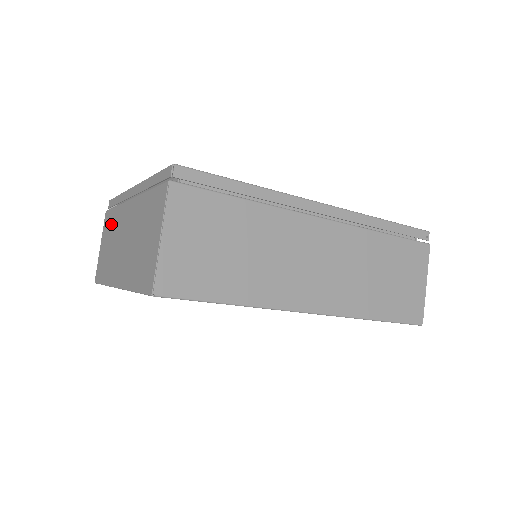
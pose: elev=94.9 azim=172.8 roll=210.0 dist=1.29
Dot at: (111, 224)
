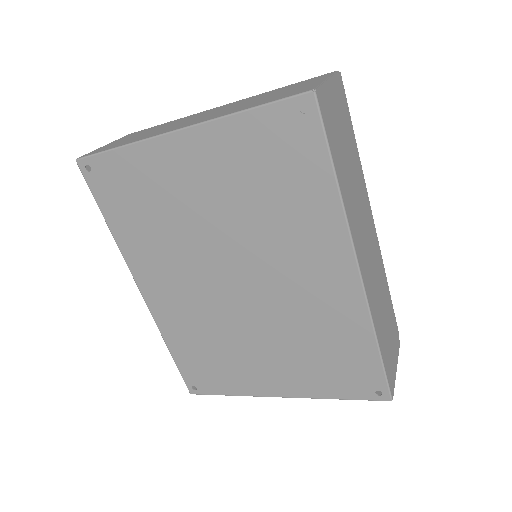
Dot at: (153, 128)
